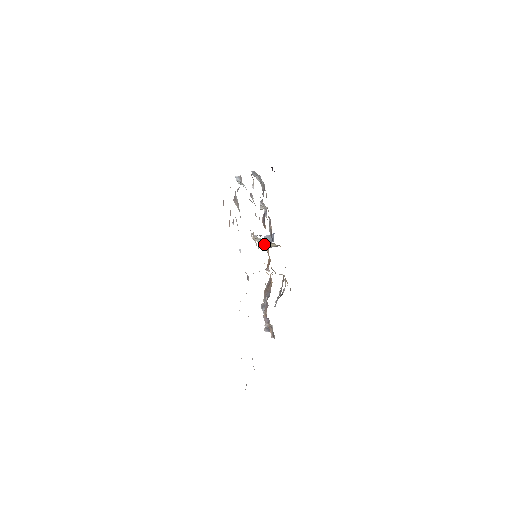
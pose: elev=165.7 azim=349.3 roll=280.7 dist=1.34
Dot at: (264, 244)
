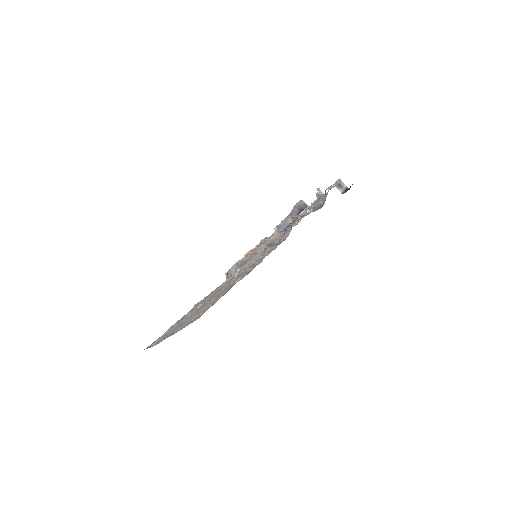
Dot at: (290, 215)
